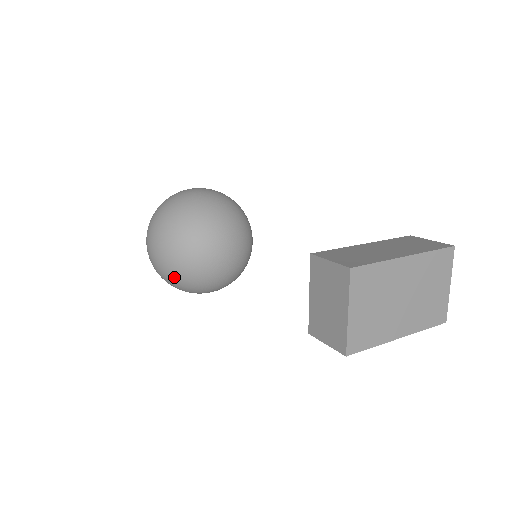
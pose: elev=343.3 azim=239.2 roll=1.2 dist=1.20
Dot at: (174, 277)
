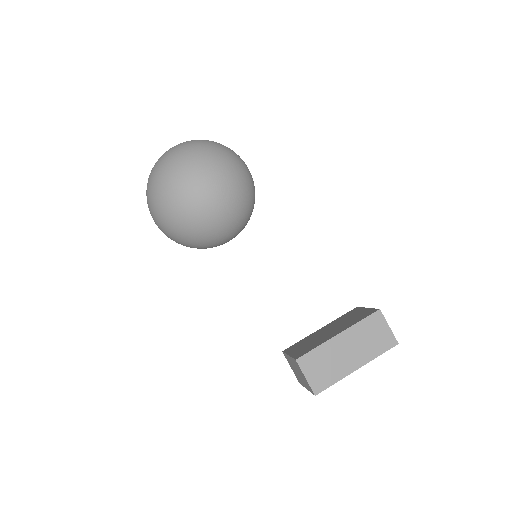
Dot at: occluded
